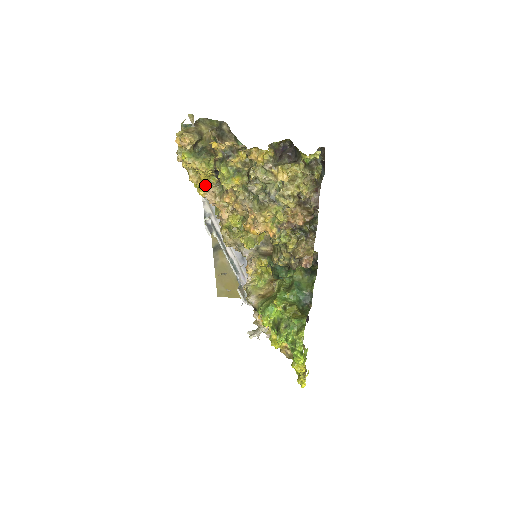
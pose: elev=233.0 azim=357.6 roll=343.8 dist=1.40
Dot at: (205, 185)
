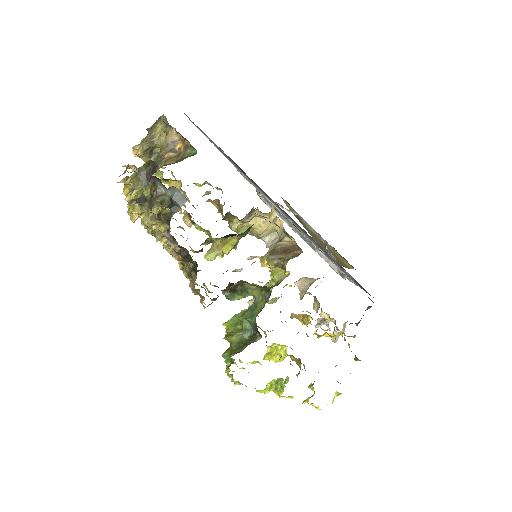
Dot at: occluded
